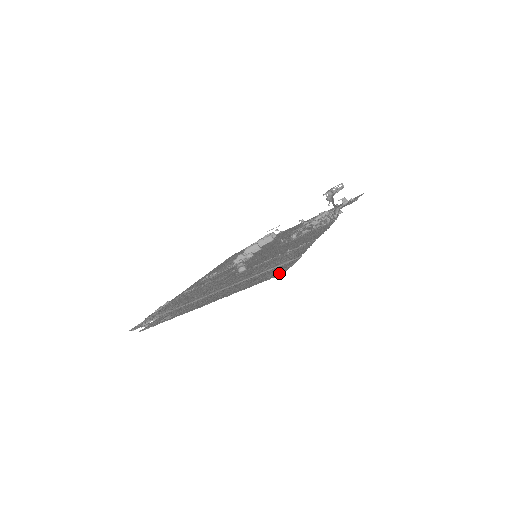
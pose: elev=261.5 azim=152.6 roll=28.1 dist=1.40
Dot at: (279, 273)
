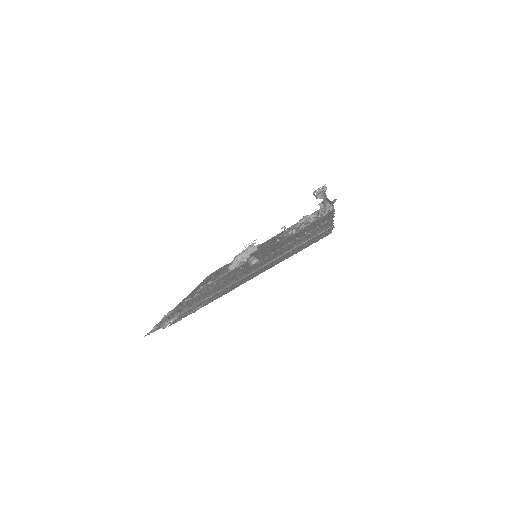
Dot at: (324, 236)
